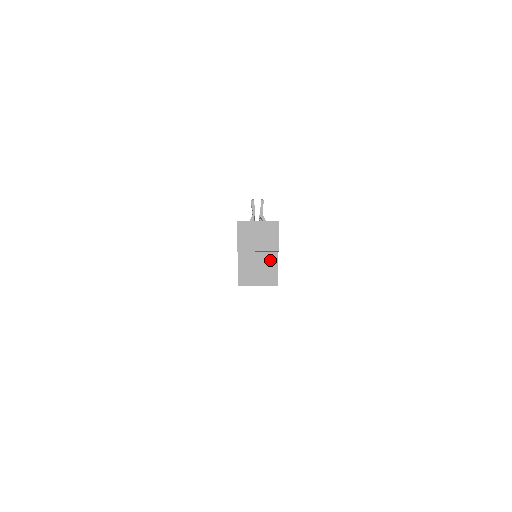
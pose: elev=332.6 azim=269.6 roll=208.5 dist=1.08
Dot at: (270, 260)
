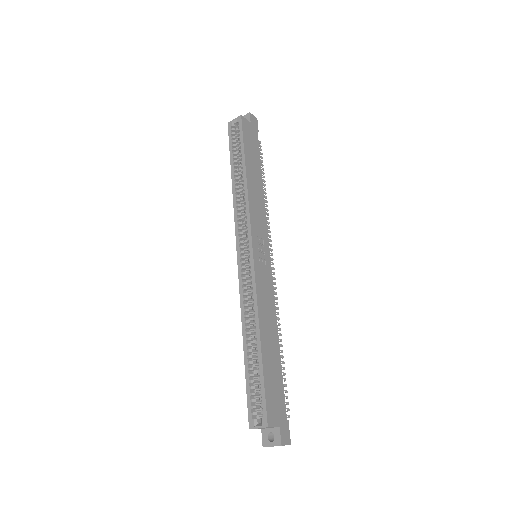
Dot at: occluded
